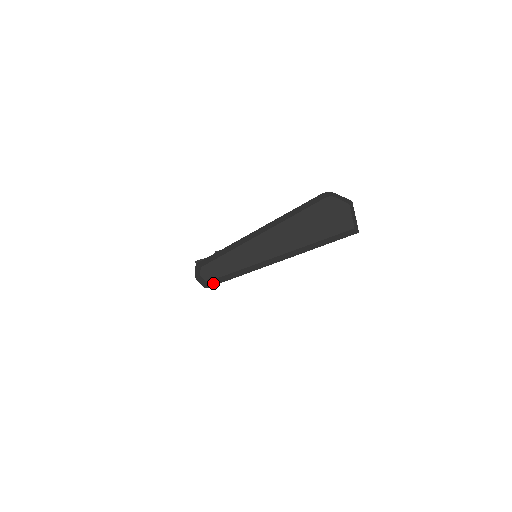
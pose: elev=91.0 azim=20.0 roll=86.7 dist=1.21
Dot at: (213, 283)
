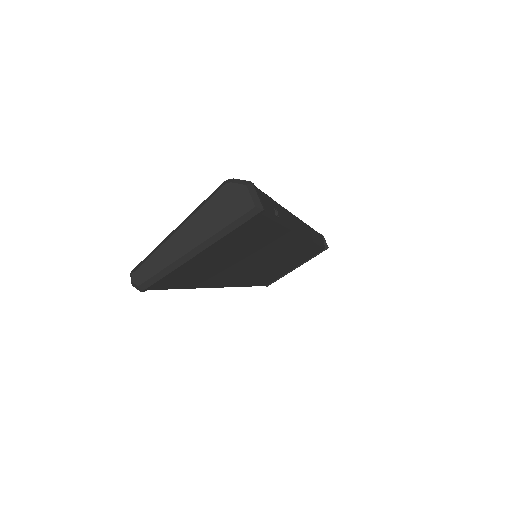
Dot at: (145, 286)
